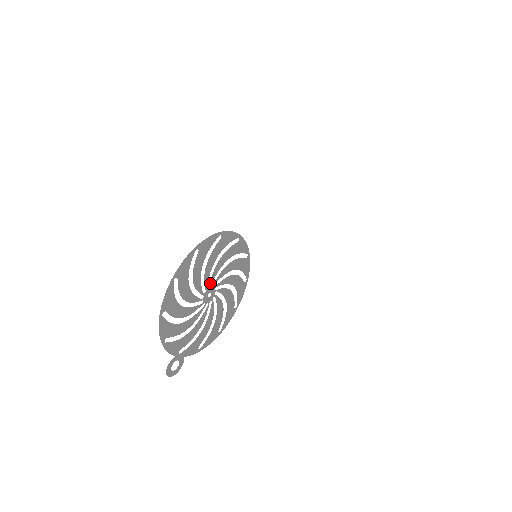
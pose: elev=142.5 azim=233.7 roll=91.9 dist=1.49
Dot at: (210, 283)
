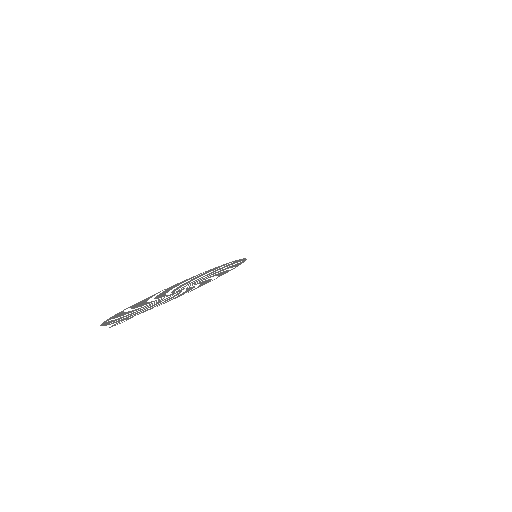
Dot at: occluded
